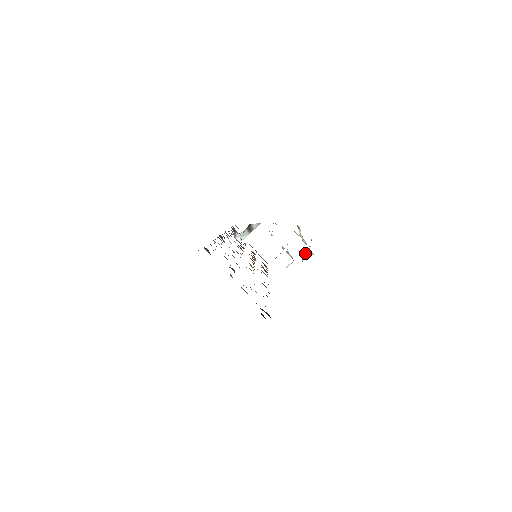
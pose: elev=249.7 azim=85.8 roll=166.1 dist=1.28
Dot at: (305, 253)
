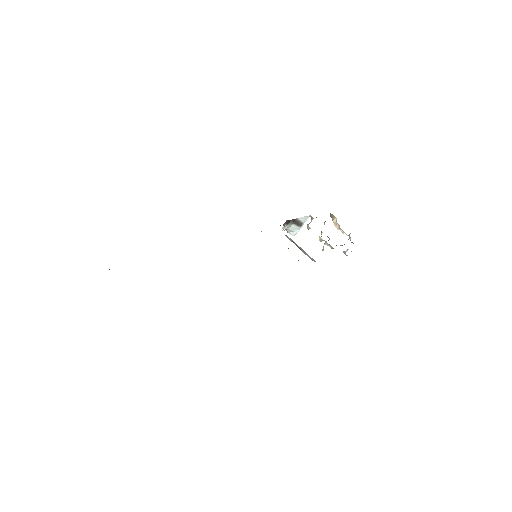
Dot at: occluded
